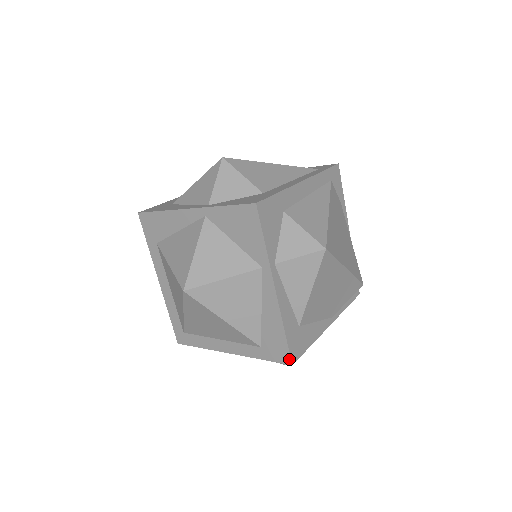
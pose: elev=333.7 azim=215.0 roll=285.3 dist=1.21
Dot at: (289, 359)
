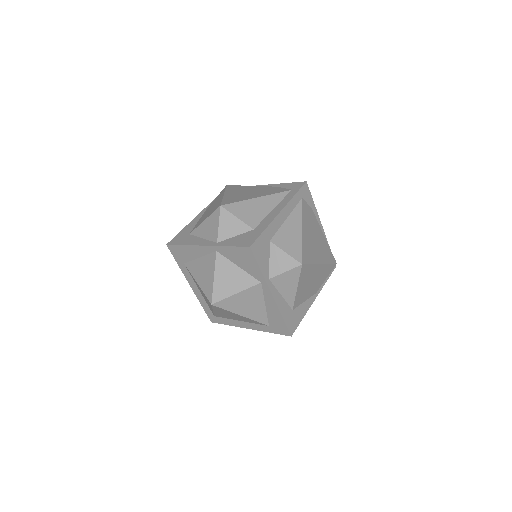
Dot at: (289, 333)
